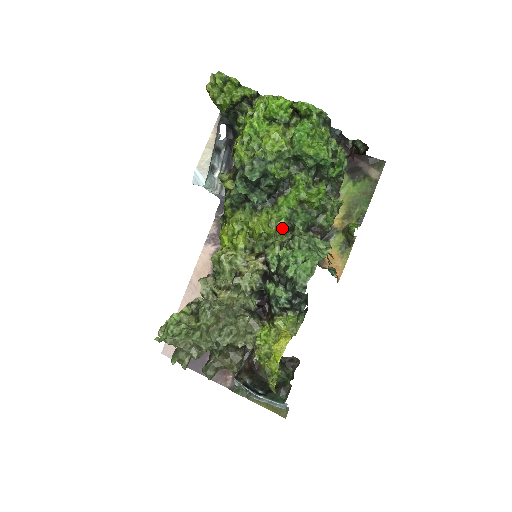
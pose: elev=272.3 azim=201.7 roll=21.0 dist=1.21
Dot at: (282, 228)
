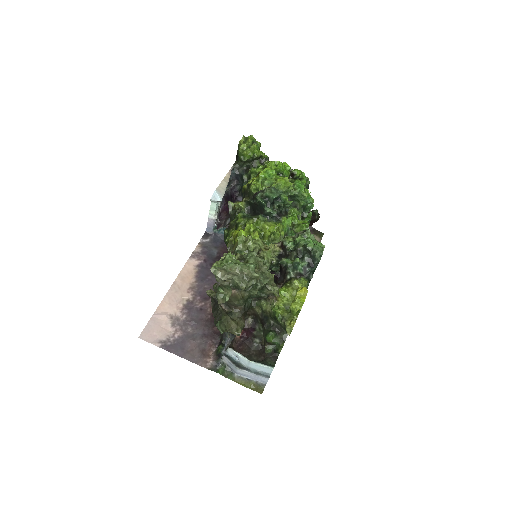
Dot at: (282, 237)
